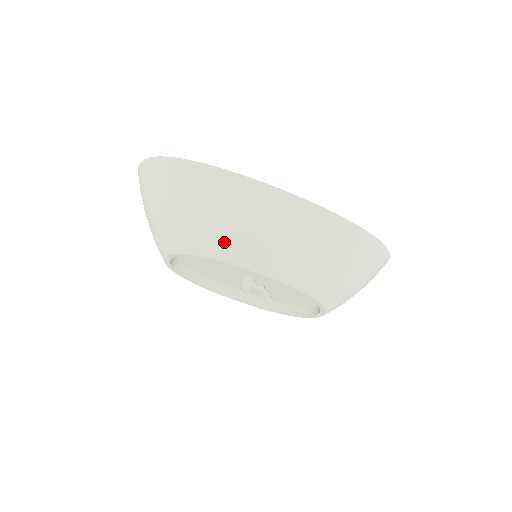
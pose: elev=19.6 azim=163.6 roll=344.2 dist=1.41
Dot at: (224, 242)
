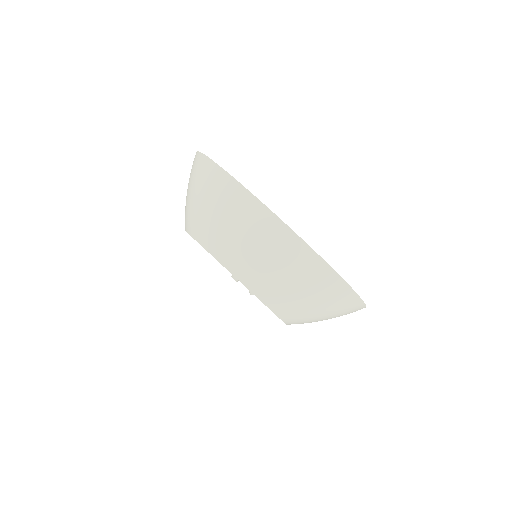
Dot at: (218, 242)
